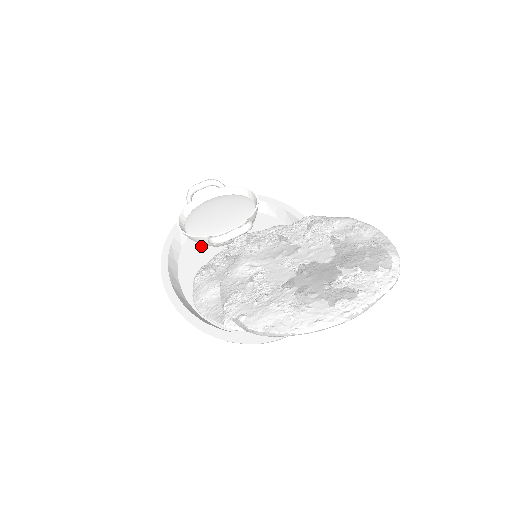
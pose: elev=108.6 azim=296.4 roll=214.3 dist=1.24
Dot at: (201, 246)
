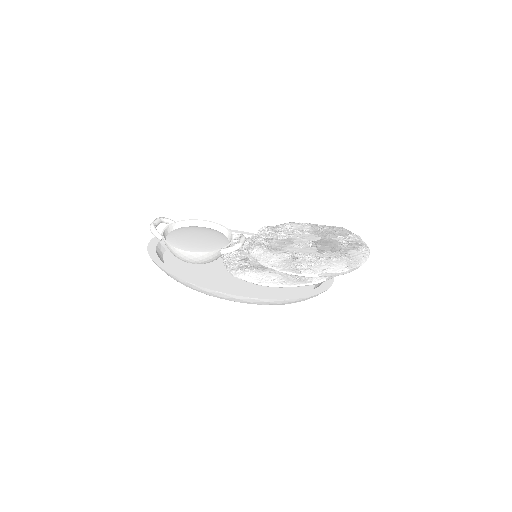
Dot at: (190, 268)
